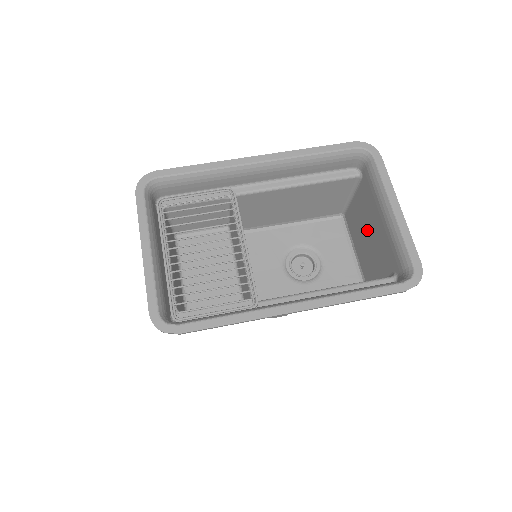
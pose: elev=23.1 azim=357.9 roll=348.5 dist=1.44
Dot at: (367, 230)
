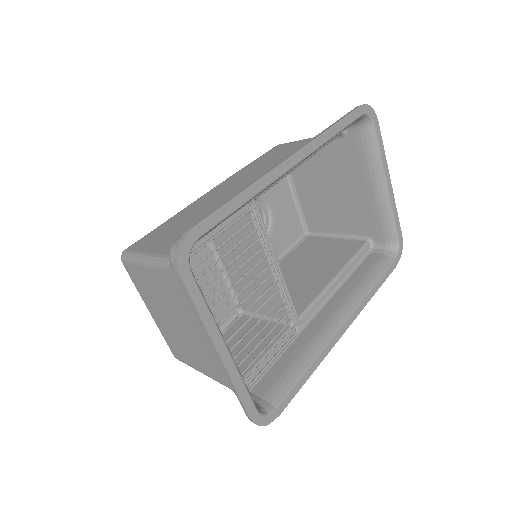
Dot at: (332, 185)
